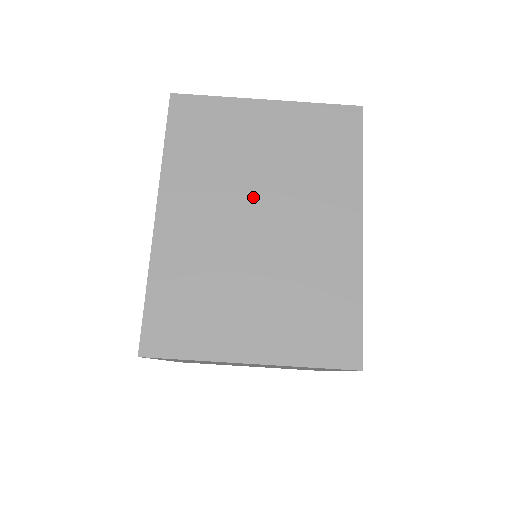
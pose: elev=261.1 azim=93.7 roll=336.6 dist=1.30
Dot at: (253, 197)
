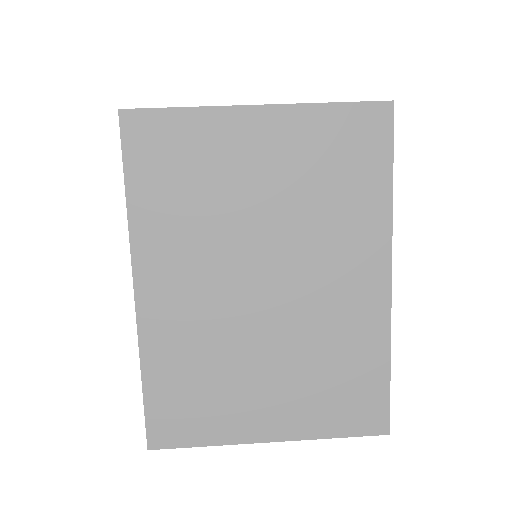
Dot at: occluded
